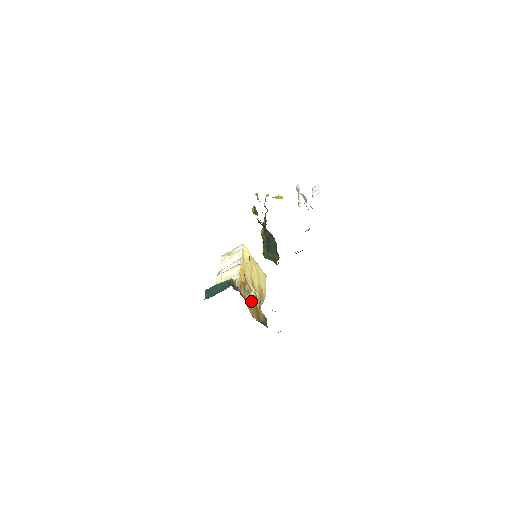
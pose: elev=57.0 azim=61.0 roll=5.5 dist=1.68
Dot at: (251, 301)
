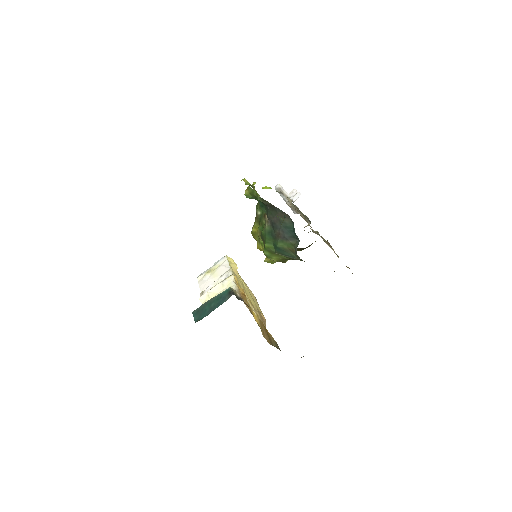
Dot at: (258, 319)
